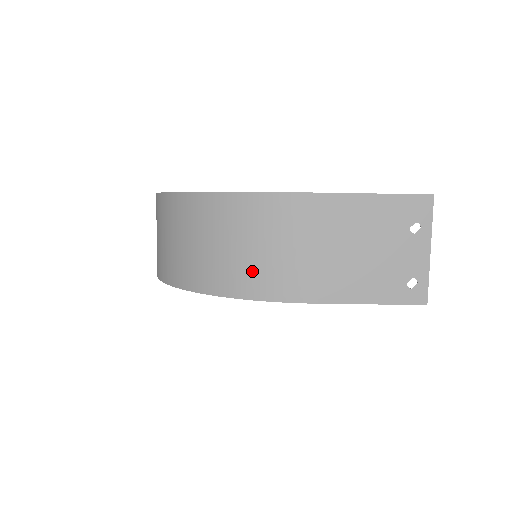
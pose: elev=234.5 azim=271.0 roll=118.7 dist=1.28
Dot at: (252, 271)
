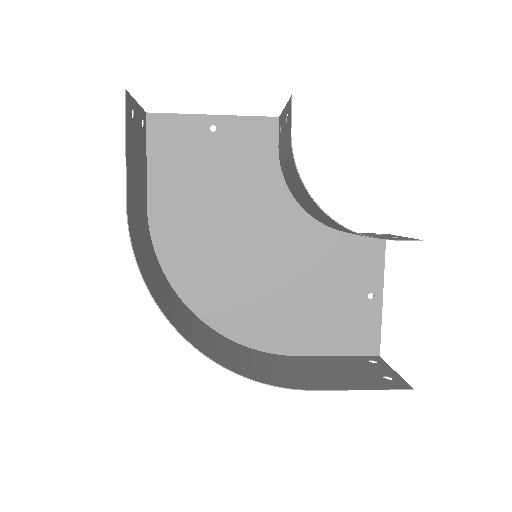
Dot at: (250, 356)
